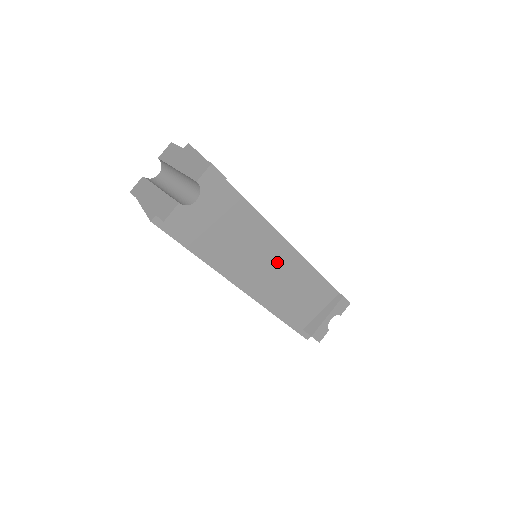
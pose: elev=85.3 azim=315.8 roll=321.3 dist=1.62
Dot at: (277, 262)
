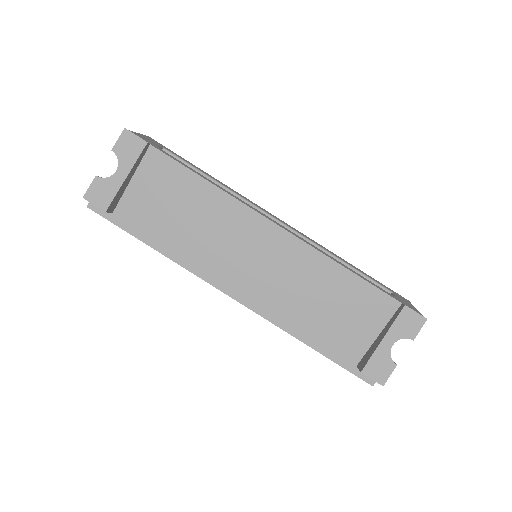
Dot at: (265, 252)
